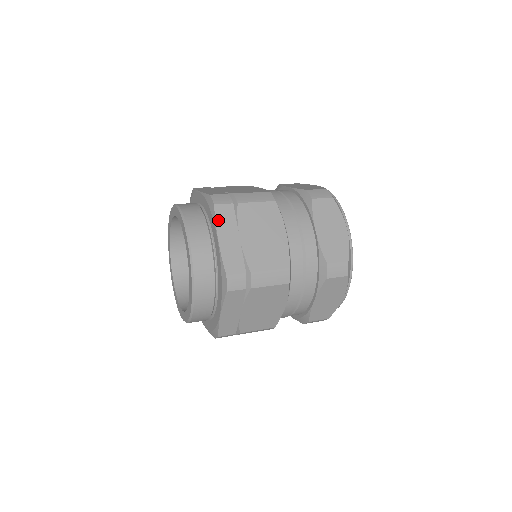
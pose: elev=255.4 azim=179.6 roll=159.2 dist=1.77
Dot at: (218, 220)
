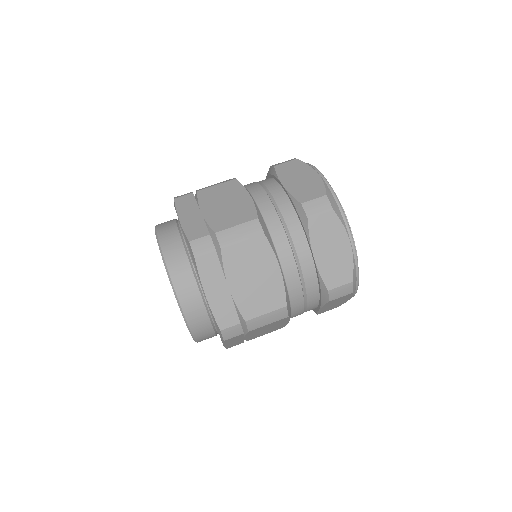
Dot at: (202, 275)
